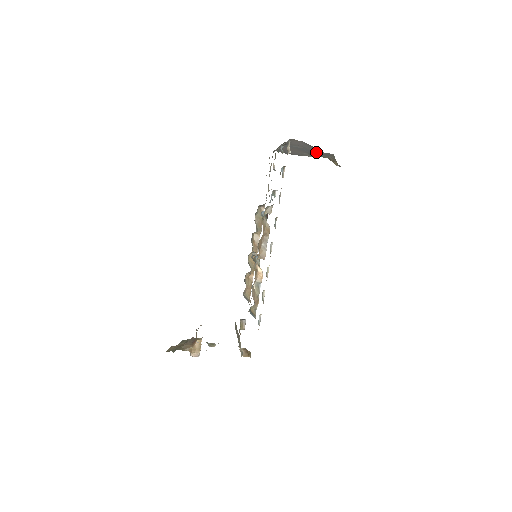
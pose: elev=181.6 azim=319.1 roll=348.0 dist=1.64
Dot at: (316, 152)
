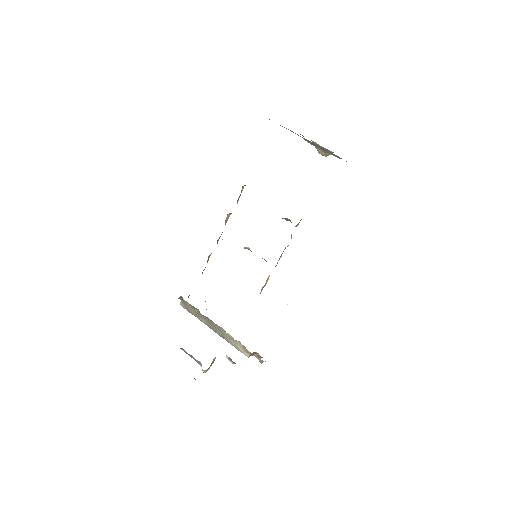
Dot at: (329, 152)
